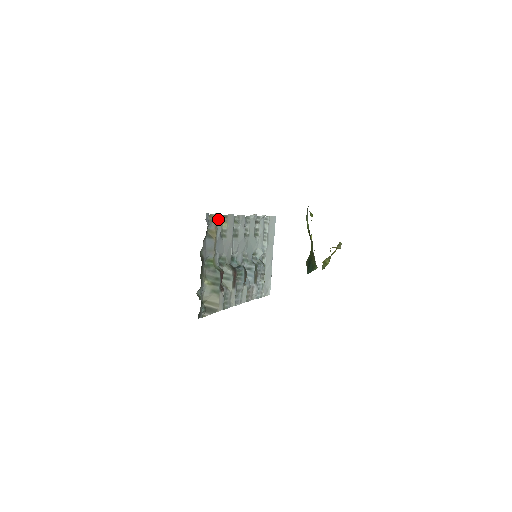
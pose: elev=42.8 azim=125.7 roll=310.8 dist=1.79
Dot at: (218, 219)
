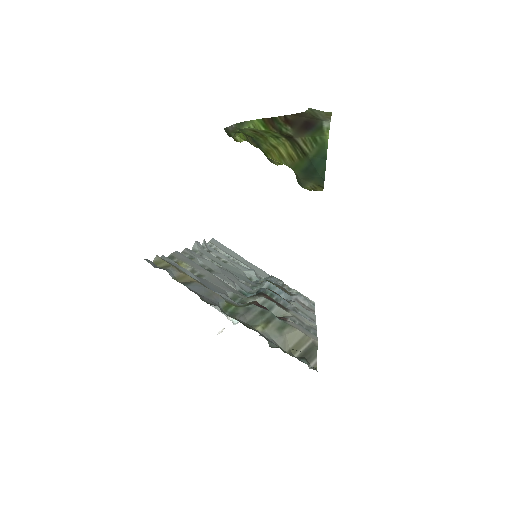
Dot at: (167, 262)
